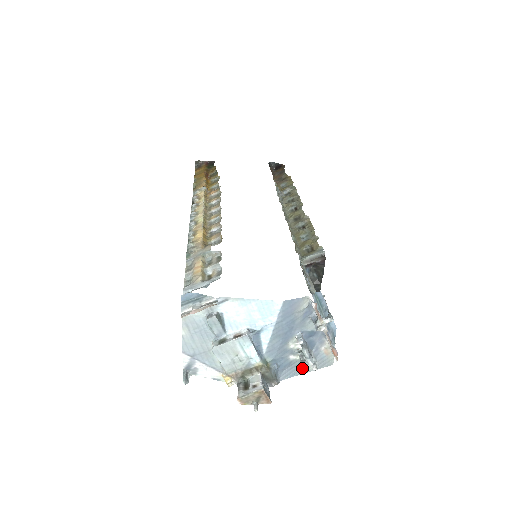
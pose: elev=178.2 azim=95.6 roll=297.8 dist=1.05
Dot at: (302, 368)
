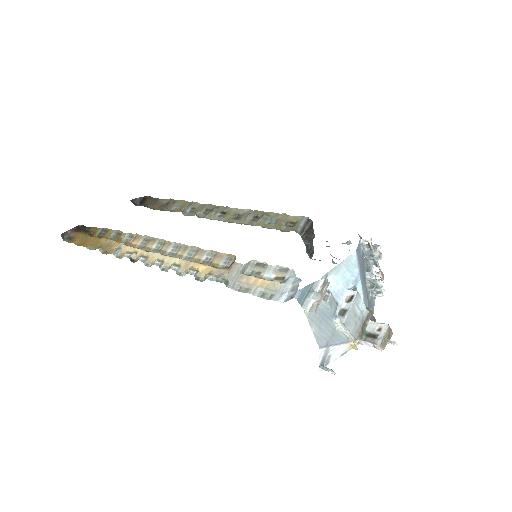
Dot at: (373, 302)
